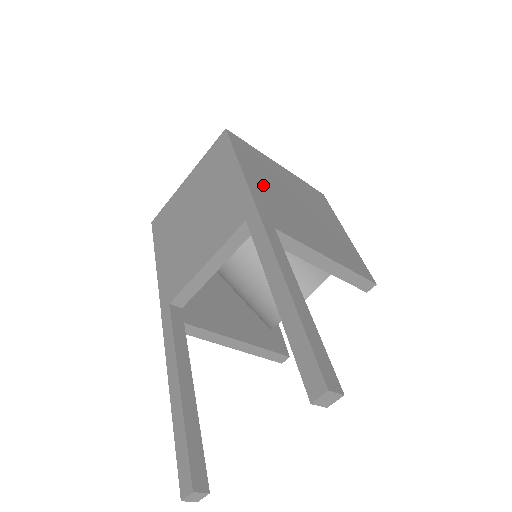
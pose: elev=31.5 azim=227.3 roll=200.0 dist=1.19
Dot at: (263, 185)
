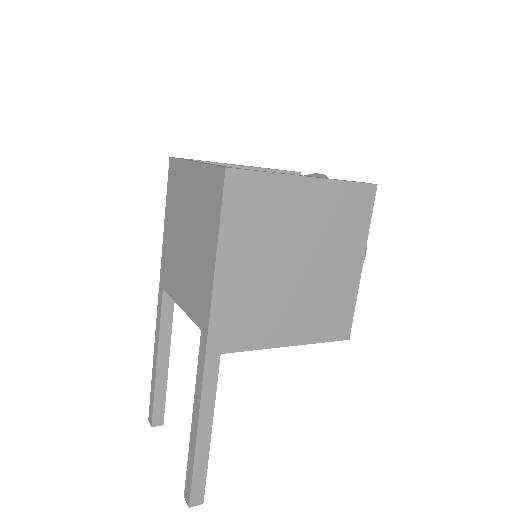
Dot at: (242, 274)
